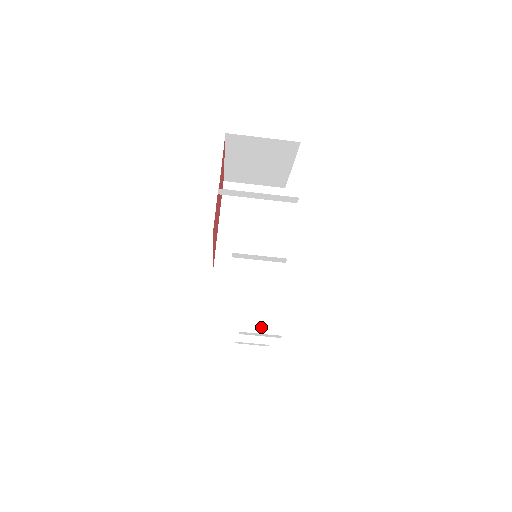
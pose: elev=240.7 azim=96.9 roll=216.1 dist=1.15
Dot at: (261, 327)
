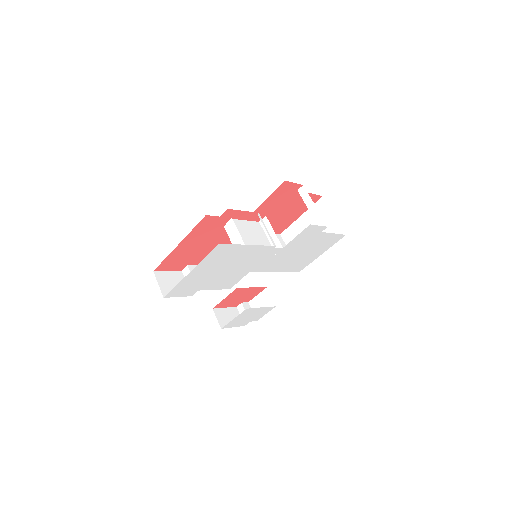
Dot at: occluded
